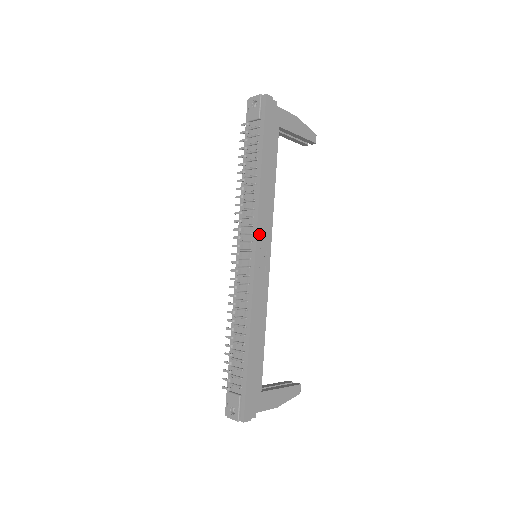
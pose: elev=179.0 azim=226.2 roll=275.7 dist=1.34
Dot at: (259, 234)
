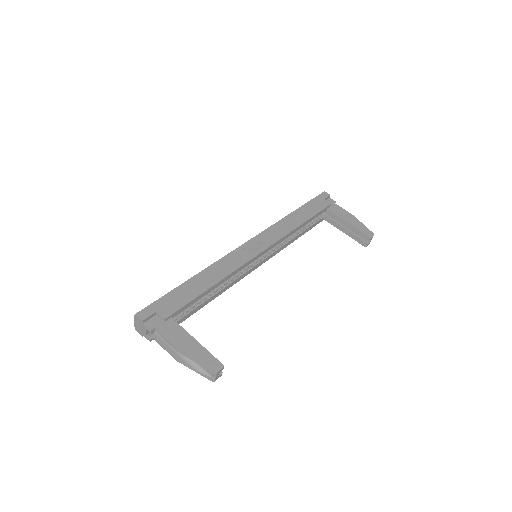
Dot at: (262, 235)
